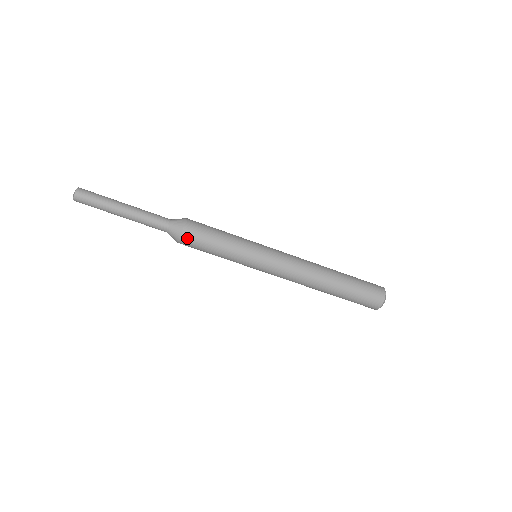
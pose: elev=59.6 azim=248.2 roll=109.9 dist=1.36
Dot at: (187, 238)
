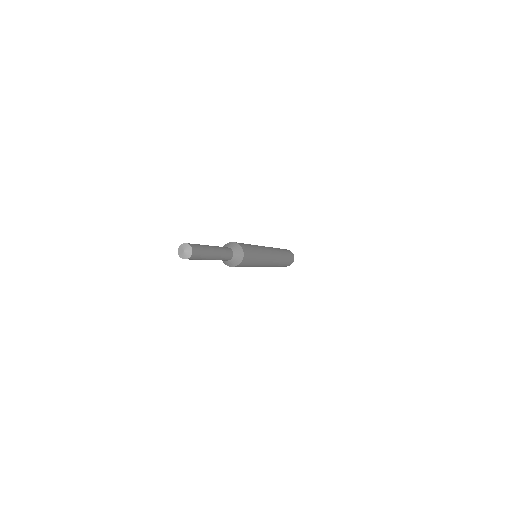
Dot at: occluded
